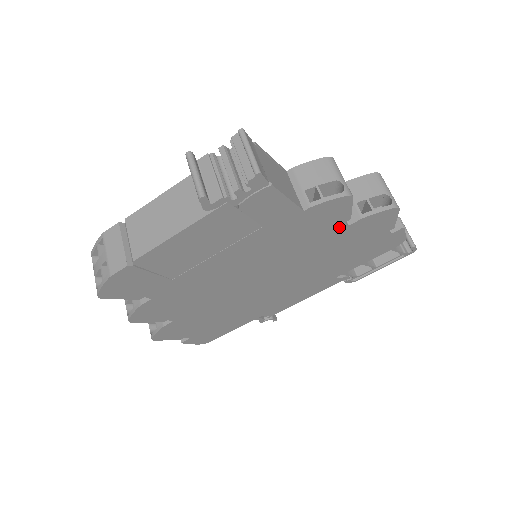
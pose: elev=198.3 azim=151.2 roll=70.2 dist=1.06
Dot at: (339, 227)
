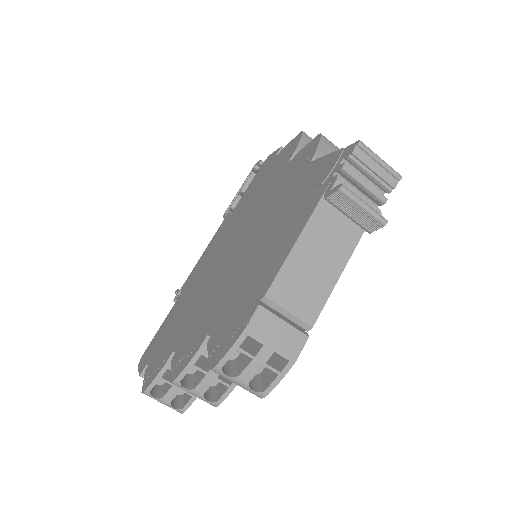
Dot at: occluded
